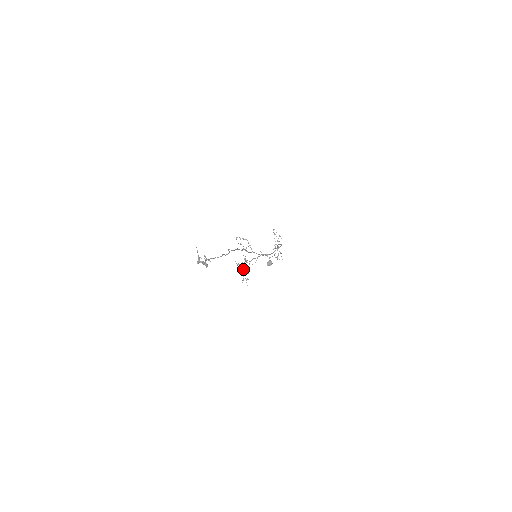
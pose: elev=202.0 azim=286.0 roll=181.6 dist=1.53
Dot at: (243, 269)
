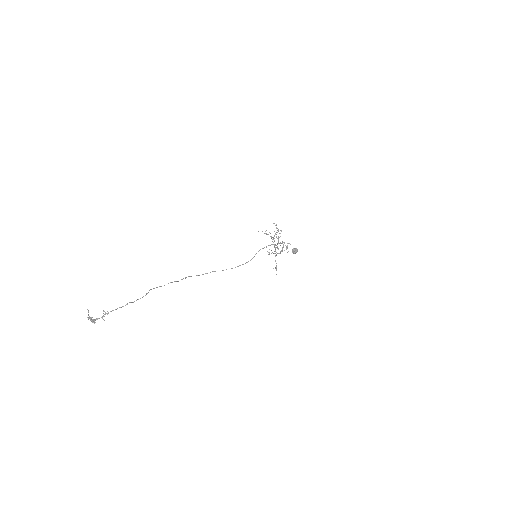
Dot at: occluded
